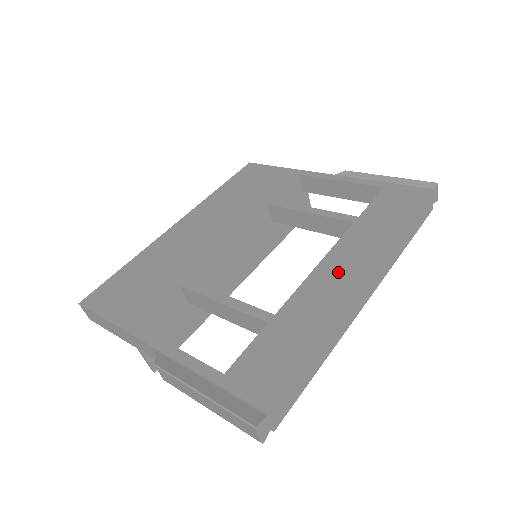
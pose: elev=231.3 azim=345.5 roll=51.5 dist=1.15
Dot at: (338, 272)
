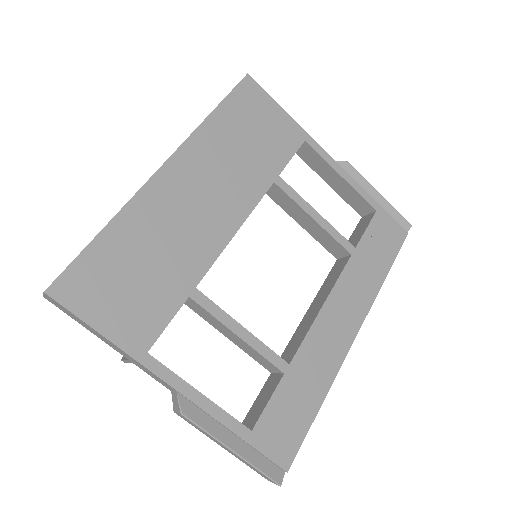
Dot at: (338, 321)
